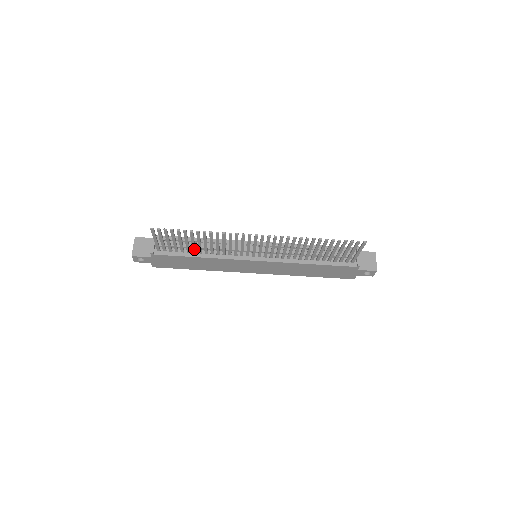
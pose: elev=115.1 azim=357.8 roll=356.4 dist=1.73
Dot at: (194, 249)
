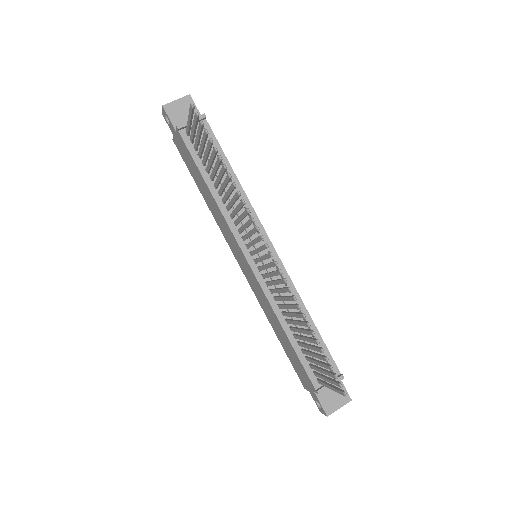
Dot at: (213, 176)
